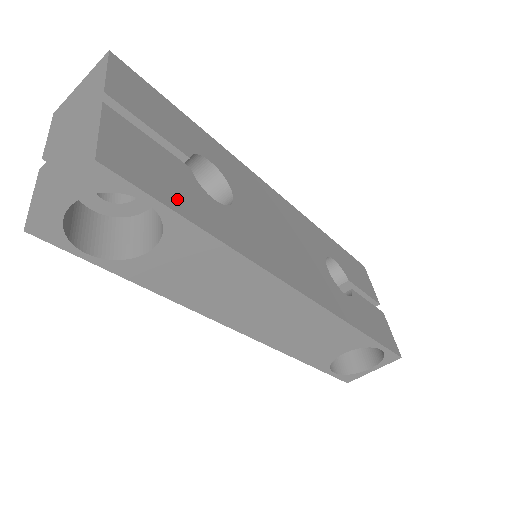
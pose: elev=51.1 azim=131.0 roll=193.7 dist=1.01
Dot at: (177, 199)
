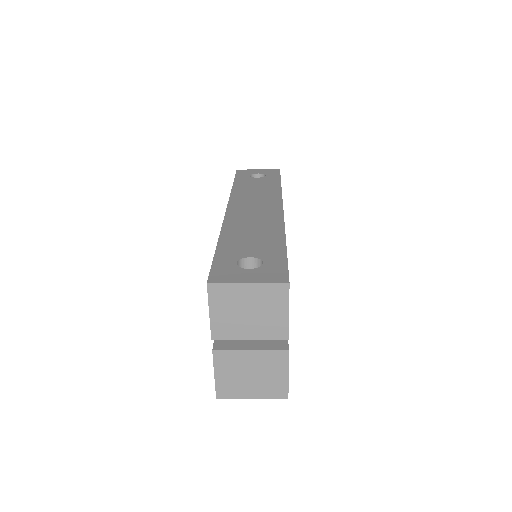
Dot at: occluded
